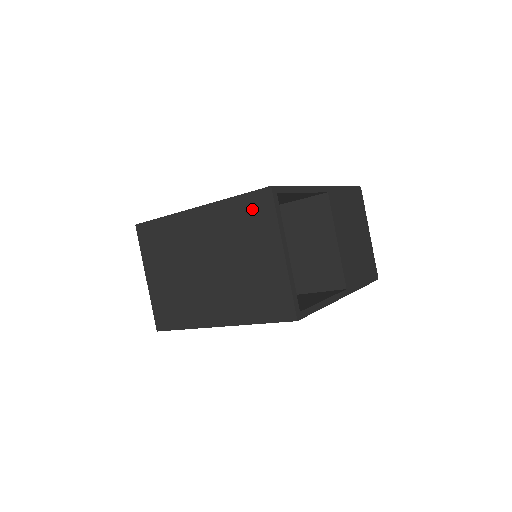
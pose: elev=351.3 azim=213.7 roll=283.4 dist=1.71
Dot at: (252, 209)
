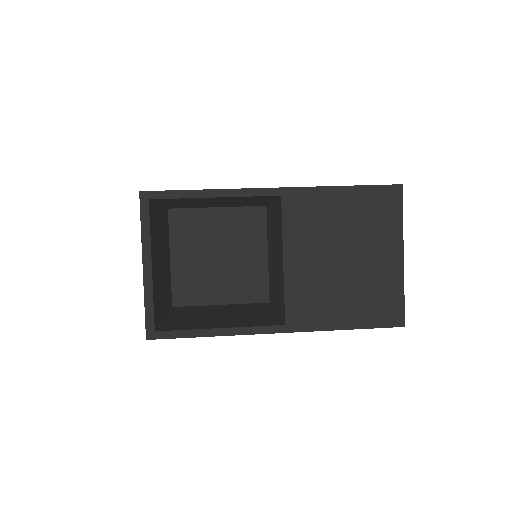
Dot at: occluded
